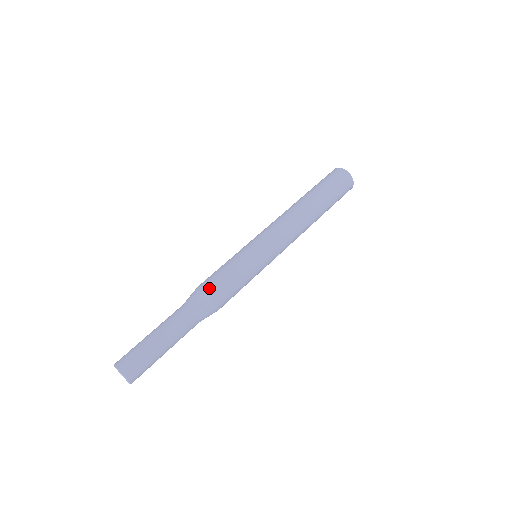
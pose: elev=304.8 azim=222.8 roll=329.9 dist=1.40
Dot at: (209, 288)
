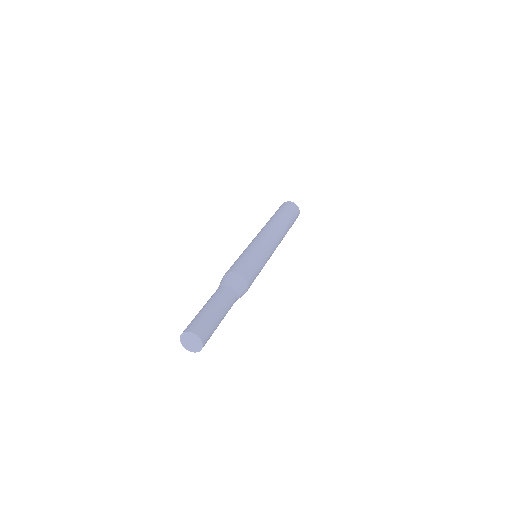
Dot at: (243, 274)
